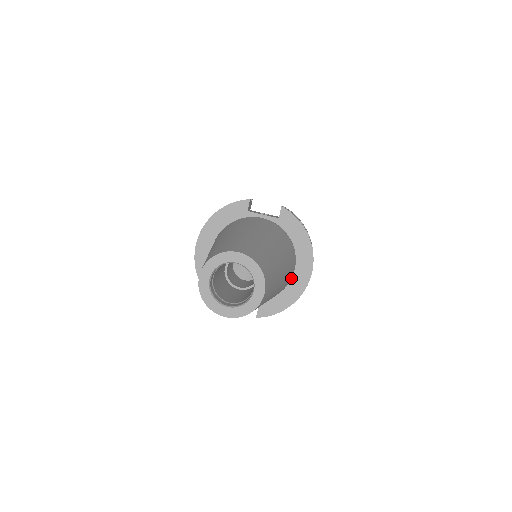
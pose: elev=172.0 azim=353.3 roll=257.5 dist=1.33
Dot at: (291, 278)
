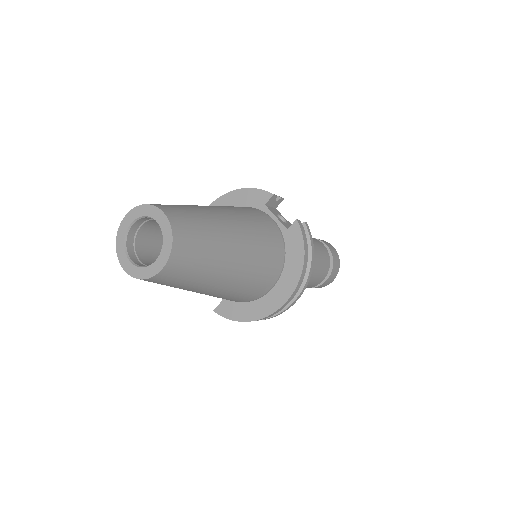
Dot at: (263, 295)
